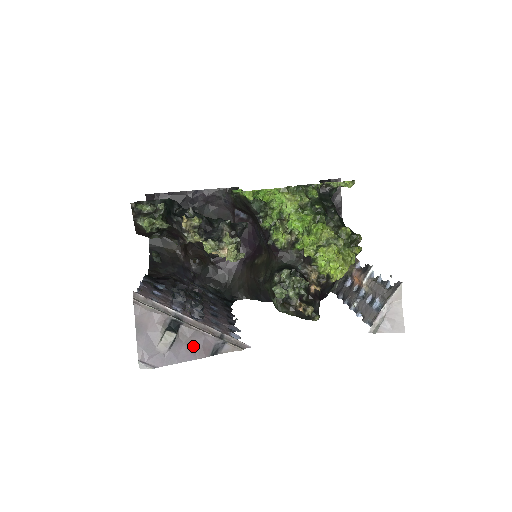
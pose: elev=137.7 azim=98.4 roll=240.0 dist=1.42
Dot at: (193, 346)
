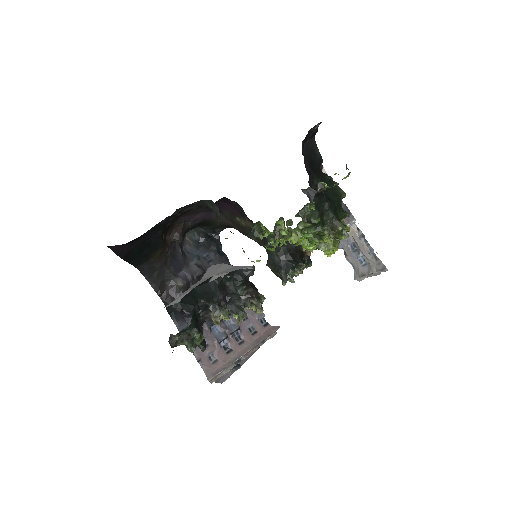
Dot at: (248, 356)
